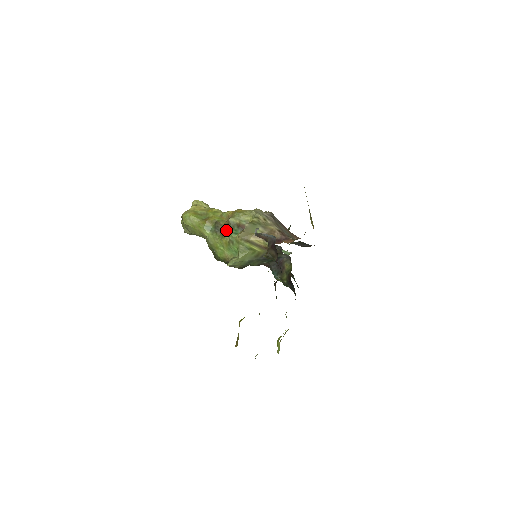
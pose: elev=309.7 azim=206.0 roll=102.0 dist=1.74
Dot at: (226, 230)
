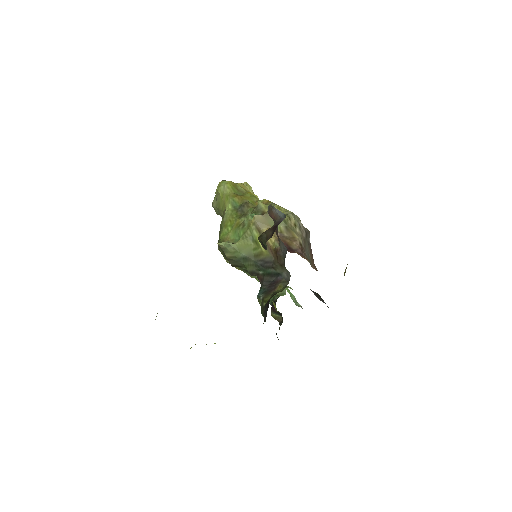
Dot at: (248, 213)
